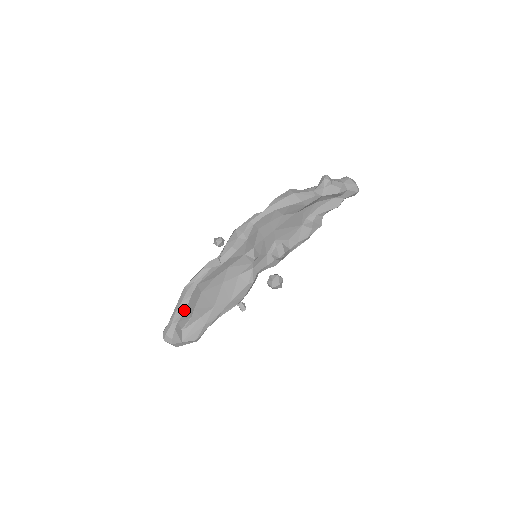
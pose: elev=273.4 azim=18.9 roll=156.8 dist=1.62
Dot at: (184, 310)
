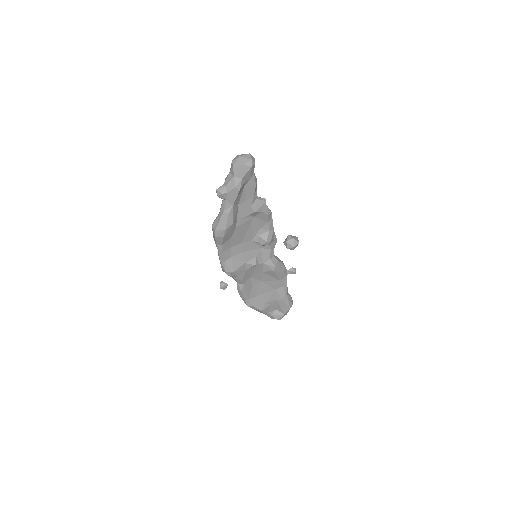
Dot at: (261, 311)
